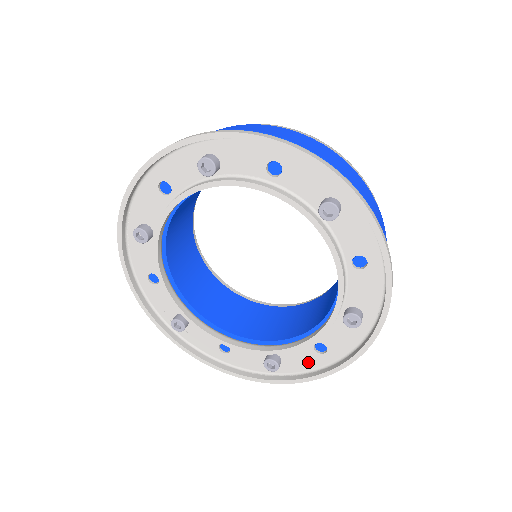
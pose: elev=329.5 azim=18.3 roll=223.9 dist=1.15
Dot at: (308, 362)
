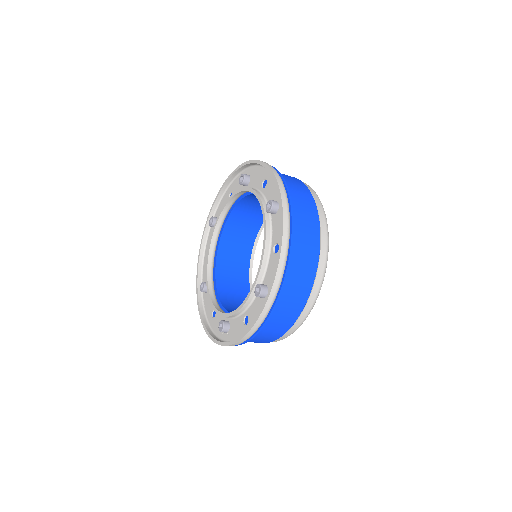
Dot at: occluded
